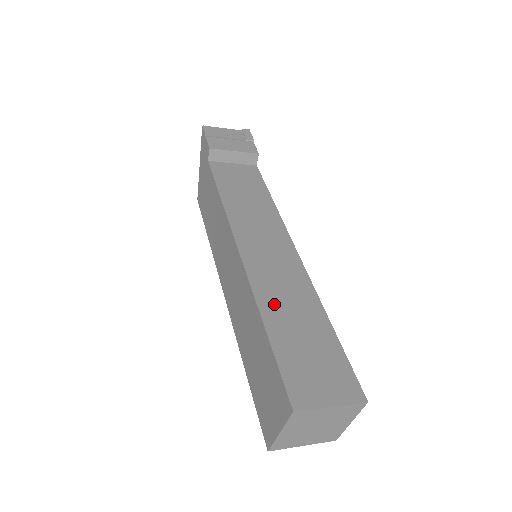
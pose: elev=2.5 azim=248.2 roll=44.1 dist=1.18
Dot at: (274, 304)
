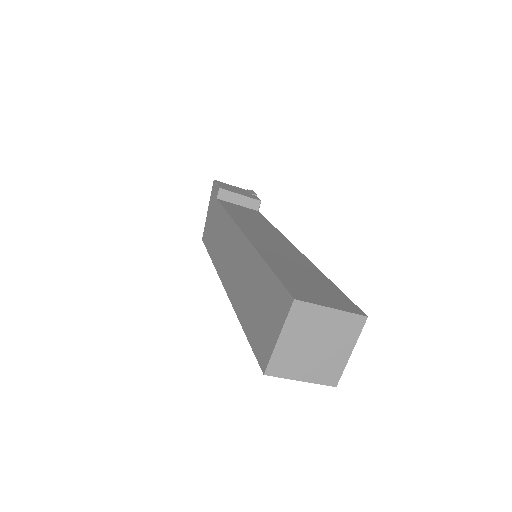
Dot at: (274, 257)
